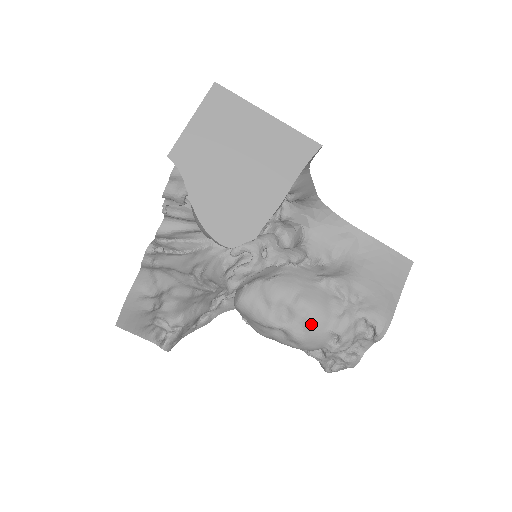
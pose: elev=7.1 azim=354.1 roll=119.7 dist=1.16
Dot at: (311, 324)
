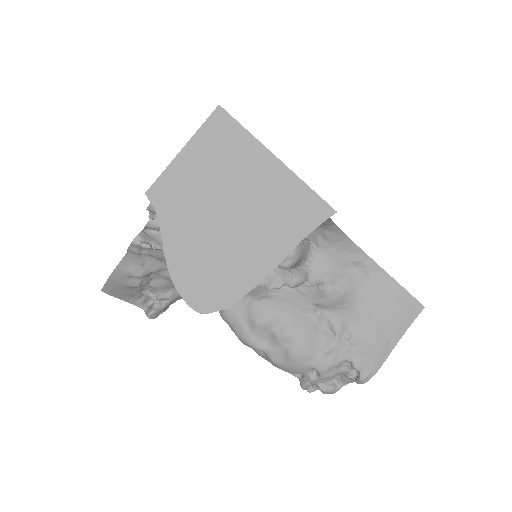
Dot at: (292, 356)
